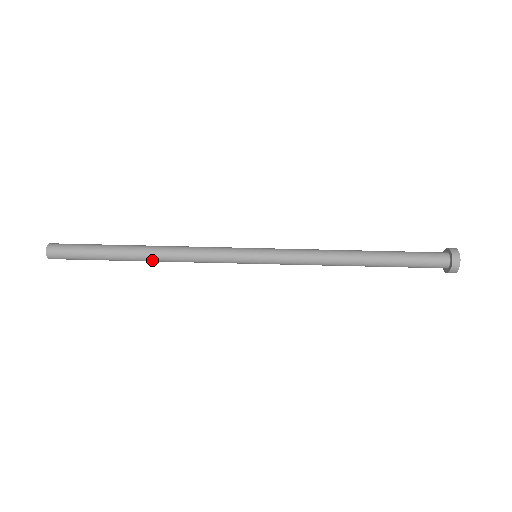
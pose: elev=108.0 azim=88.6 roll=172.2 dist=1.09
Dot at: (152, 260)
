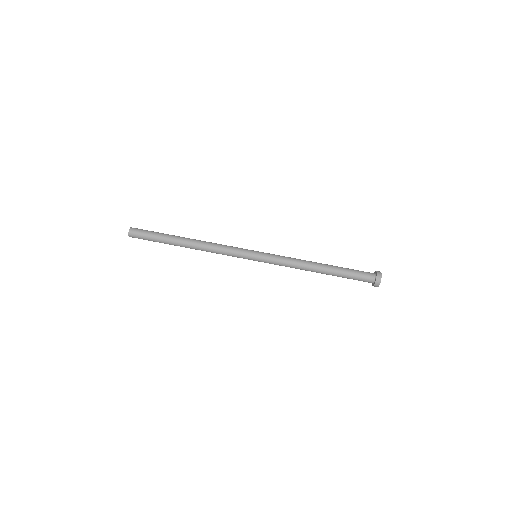
Dot at: (192, 248)
